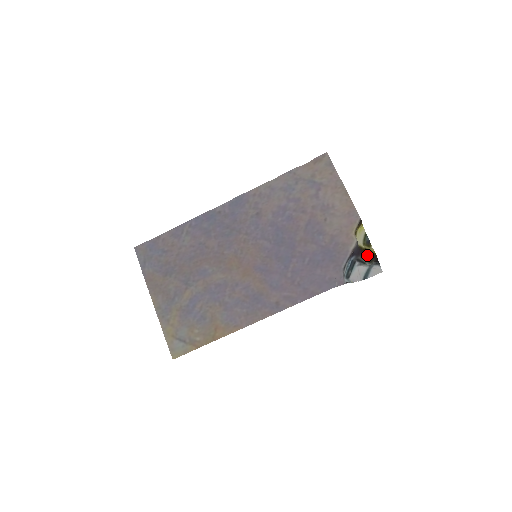
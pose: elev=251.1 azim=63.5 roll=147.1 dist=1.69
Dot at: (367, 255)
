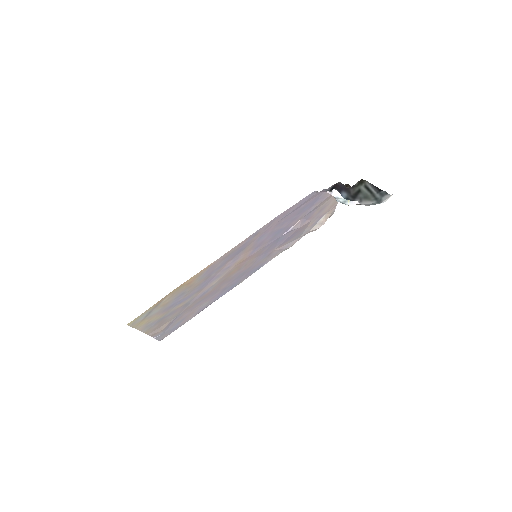
Dot at: (357, 184)
